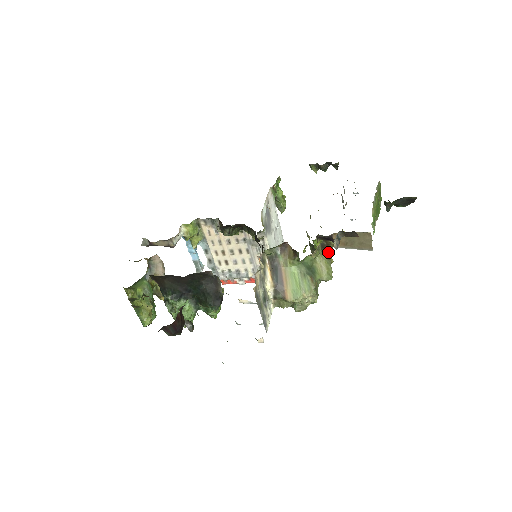
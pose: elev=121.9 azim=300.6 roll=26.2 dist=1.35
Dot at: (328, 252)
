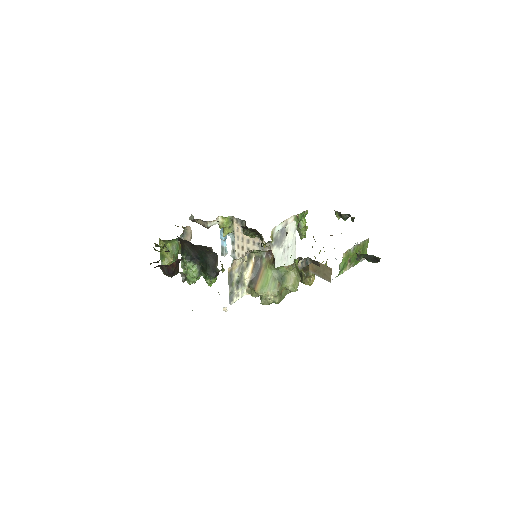
Dot at: (308, 275)
